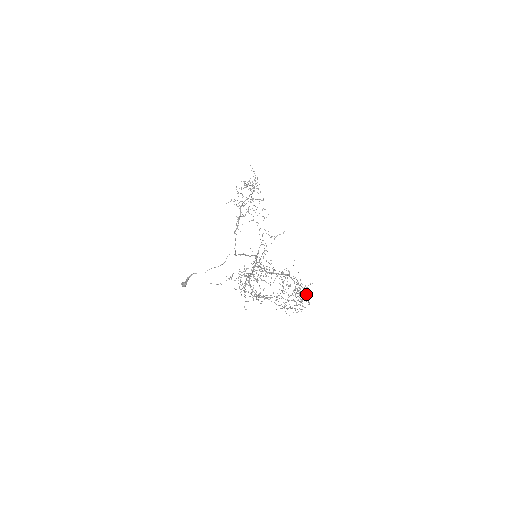
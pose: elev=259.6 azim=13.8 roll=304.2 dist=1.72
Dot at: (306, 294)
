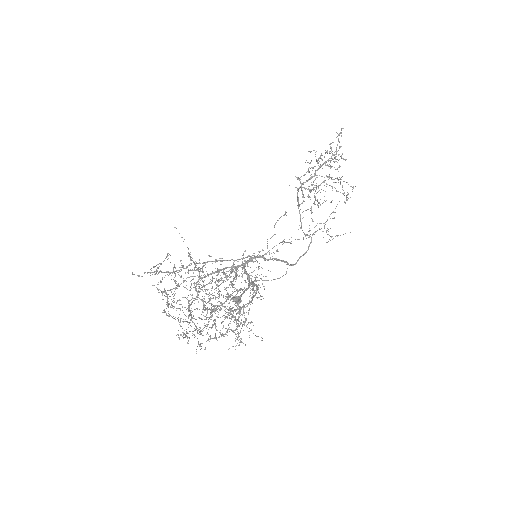
Dot at: (210, 313)
